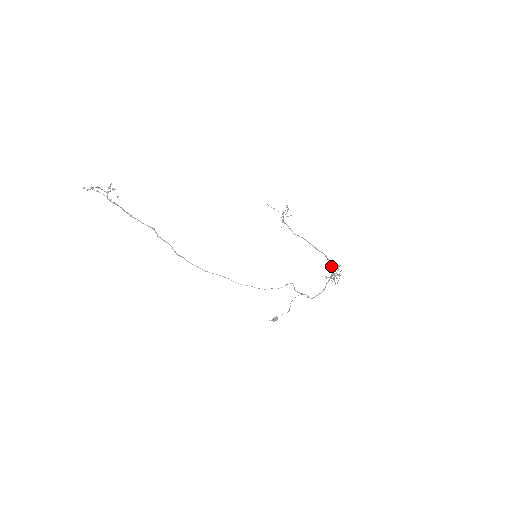
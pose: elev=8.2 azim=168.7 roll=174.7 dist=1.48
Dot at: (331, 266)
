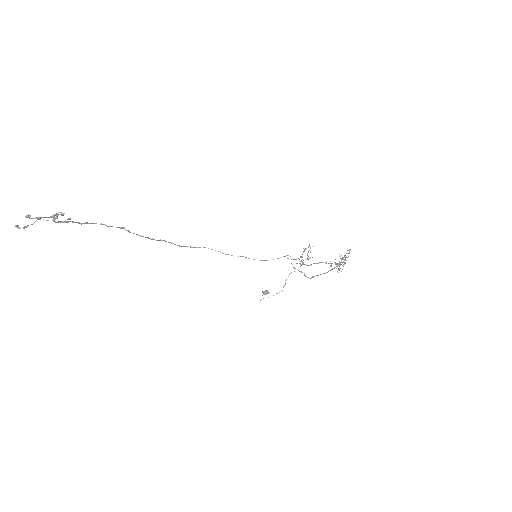
Dot at: occluded
